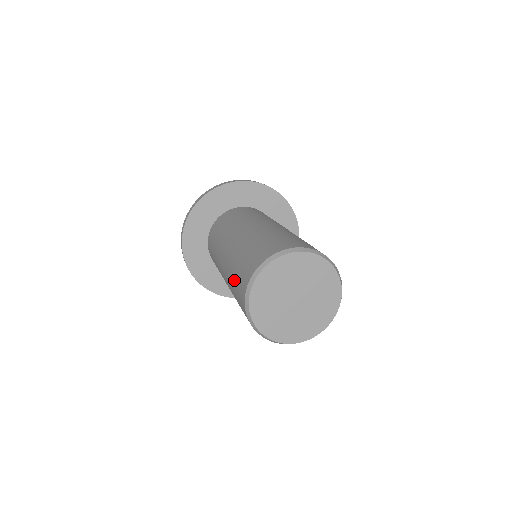
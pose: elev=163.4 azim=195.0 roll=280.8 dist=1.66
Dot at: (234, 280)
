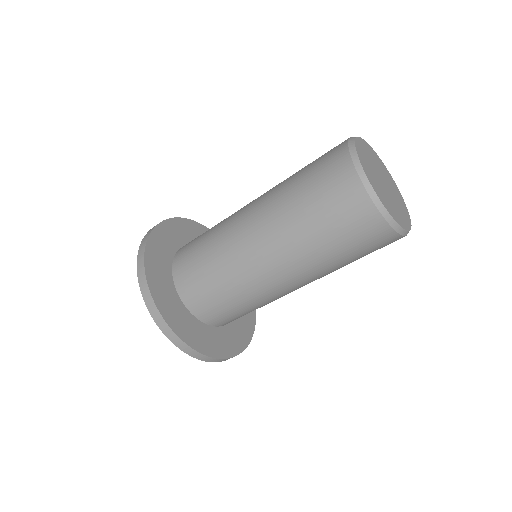
Dot at: (303, 173)
